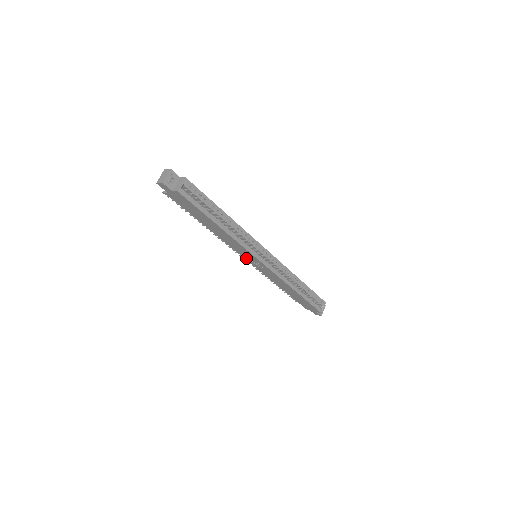
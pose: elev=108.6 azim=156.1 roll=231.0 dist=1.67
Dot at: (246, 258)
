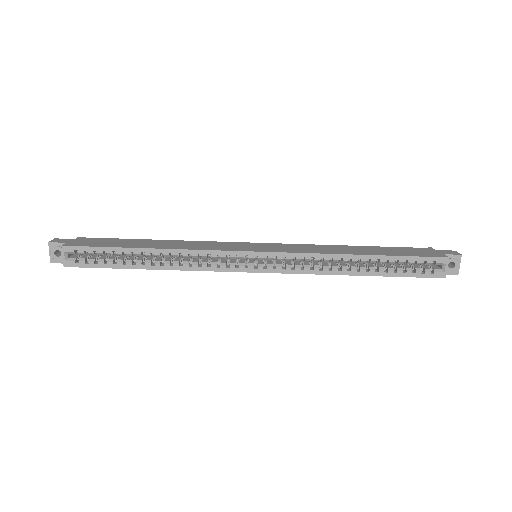
Dot at: occluded
